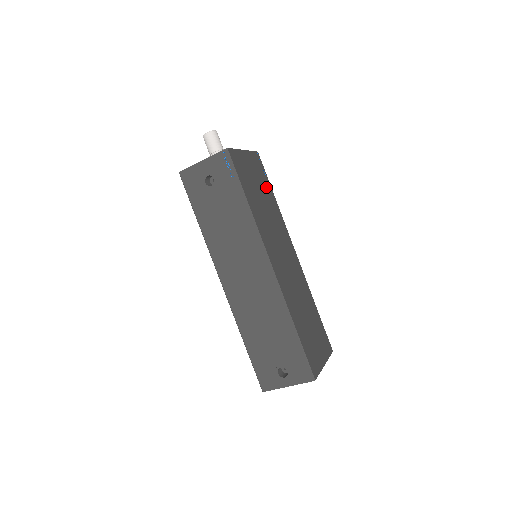
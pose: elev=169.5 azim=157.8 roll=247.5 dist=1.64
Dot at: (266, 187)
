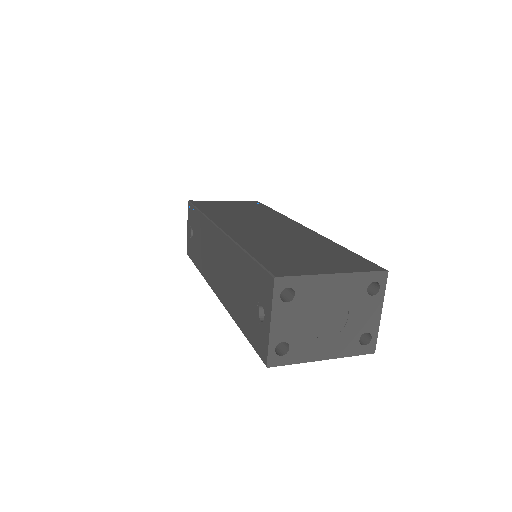
Dot at: (258, 209)
